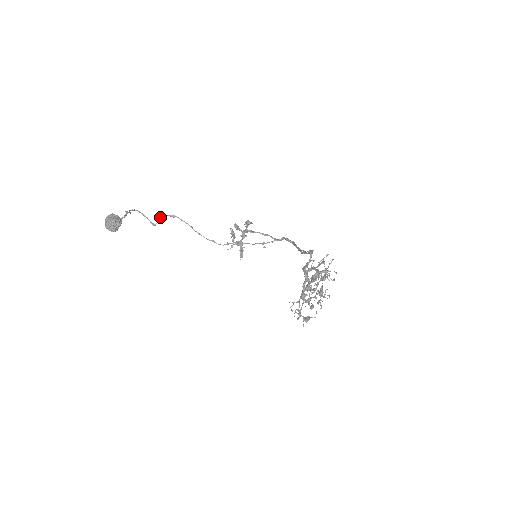
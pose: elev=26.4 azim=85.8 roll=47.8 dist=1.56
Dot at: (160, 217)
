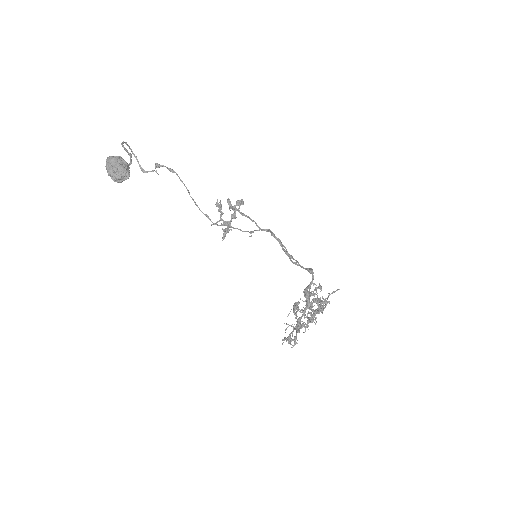
Dot at: (156, 166)
